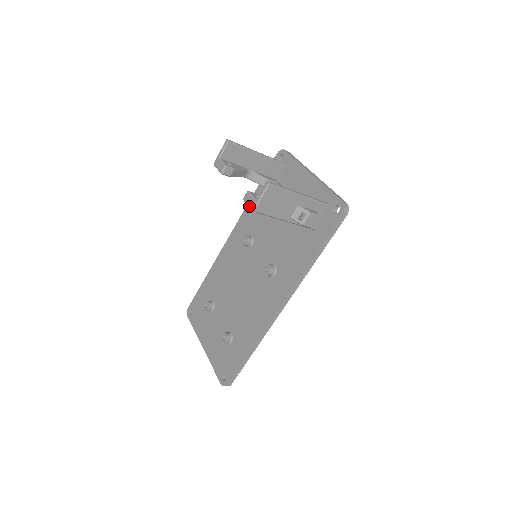
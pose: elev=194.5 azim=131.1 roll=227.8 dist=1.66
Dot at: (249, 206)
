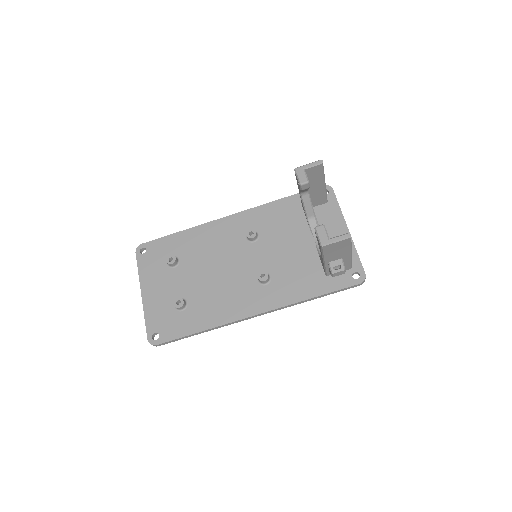
Dot at: (320, 239)
